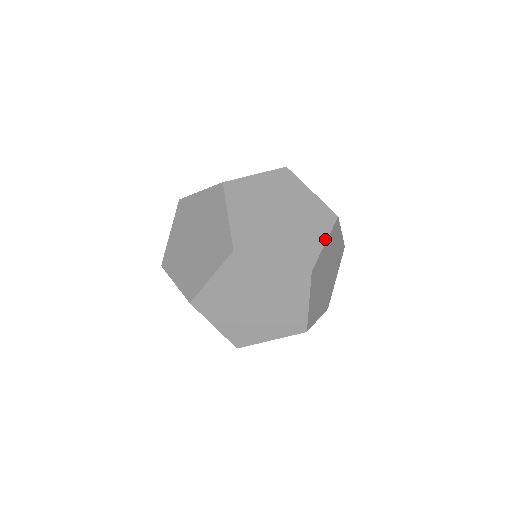
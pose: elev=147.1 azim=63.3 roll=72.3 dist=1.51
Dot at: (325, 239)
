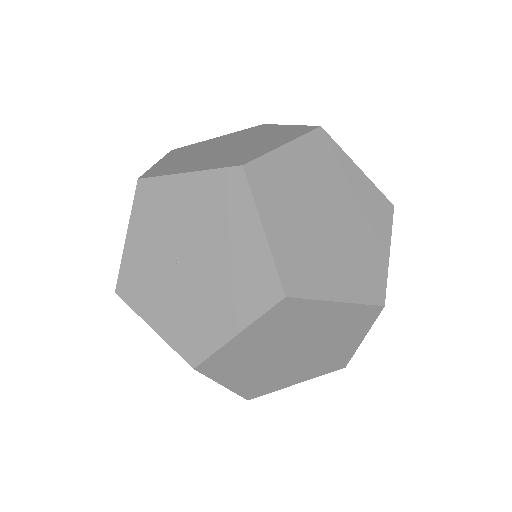
Dot at: (362, 337)
